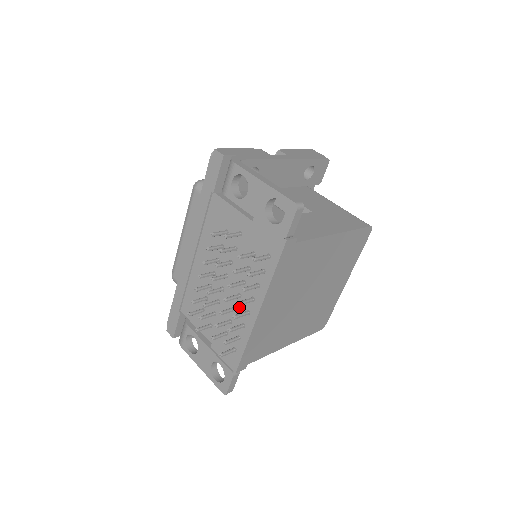
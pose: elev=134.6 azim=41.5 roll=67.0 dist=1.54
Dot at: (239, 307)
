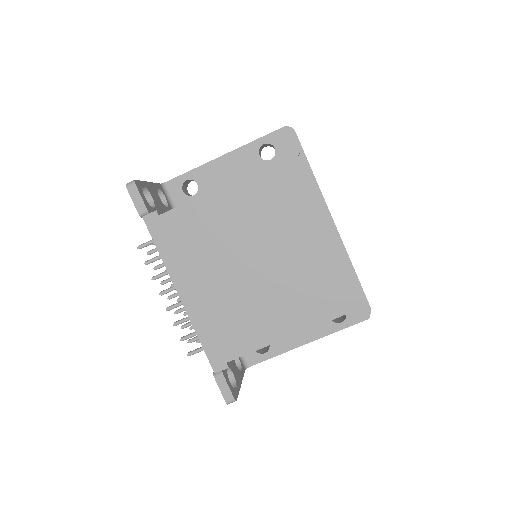
Dot at: occluded
